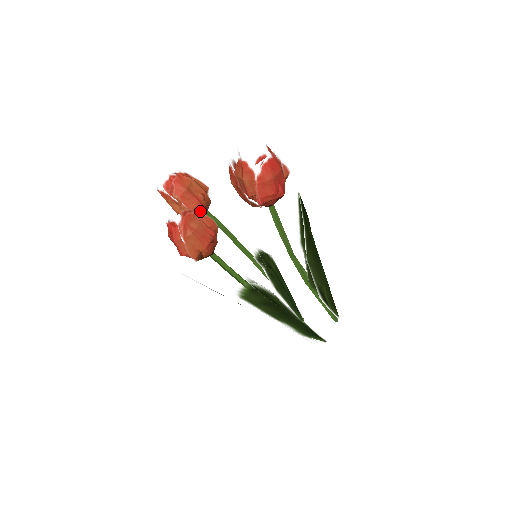
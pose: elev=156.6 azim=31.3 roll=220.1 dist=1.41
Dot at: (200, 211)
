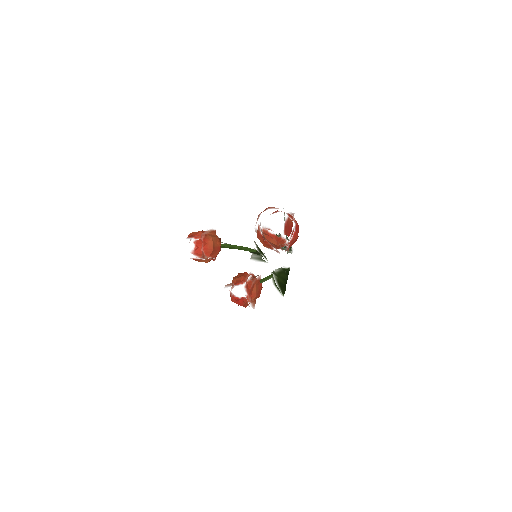
Dot at: (254, 279)
